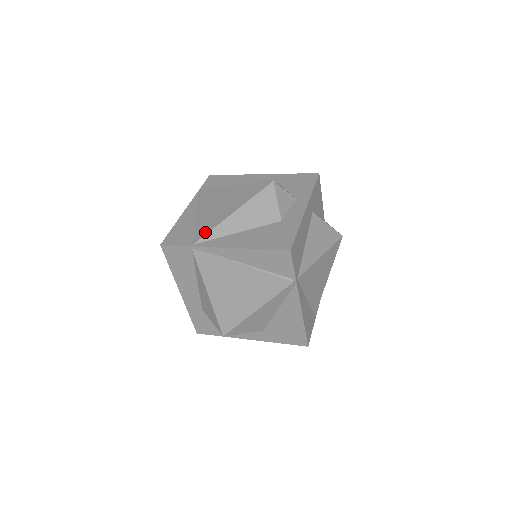
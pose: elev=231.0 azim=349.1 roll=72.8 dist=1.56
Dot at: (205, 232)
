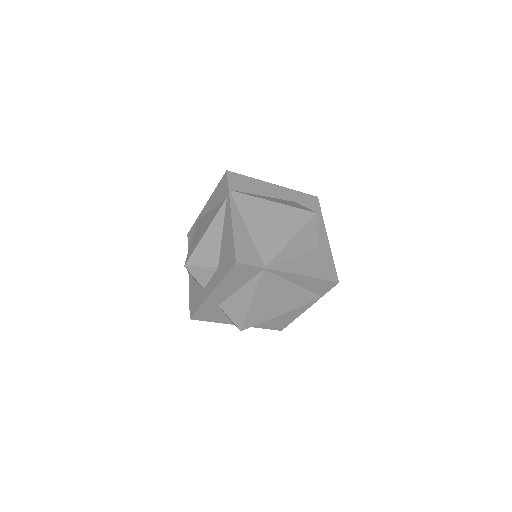
Dot at: (272, 254)
